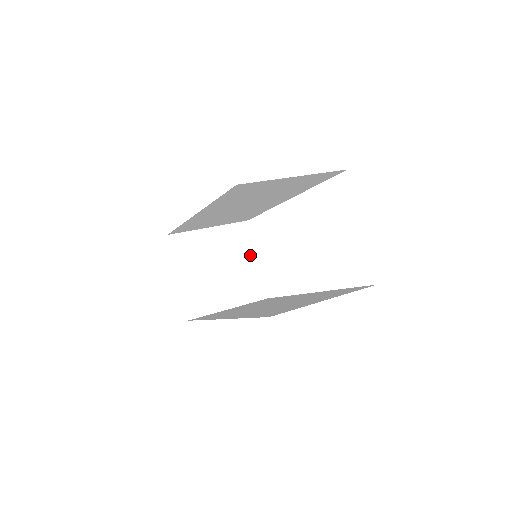
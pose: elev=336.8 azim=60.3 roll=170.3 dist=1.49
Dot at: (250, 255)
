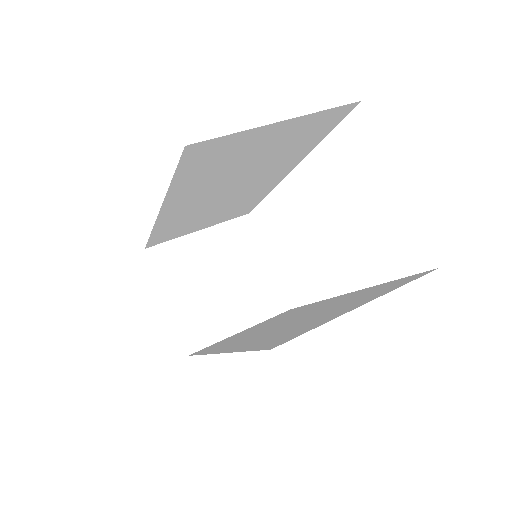
Dot at: (259, 257)
